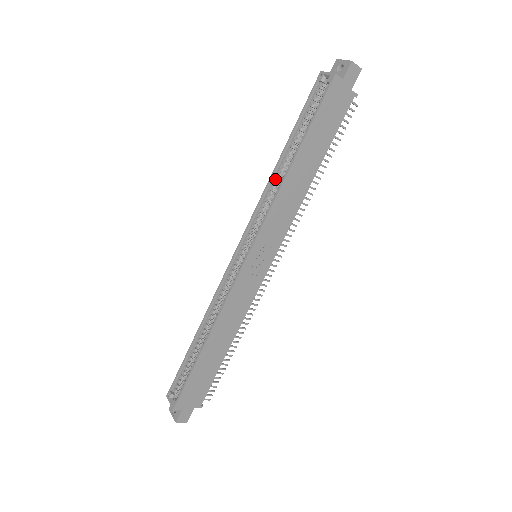
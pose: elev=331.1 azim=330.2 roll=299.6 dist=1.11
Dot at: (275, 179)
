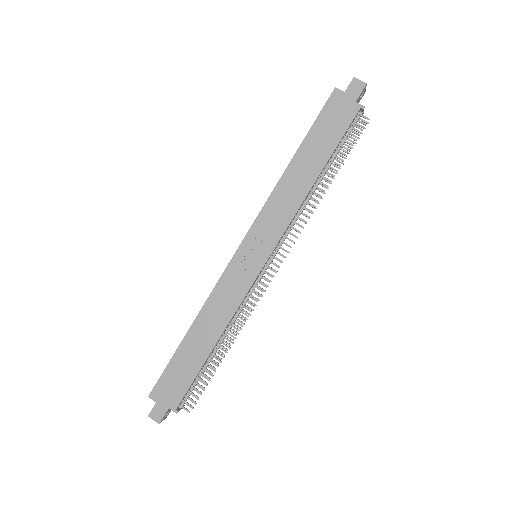
Dot at: occluded
